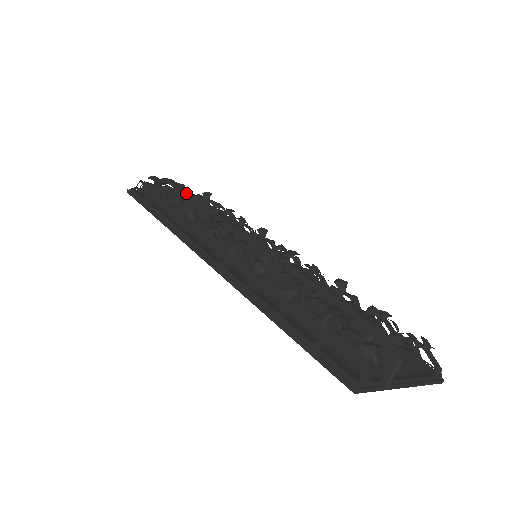
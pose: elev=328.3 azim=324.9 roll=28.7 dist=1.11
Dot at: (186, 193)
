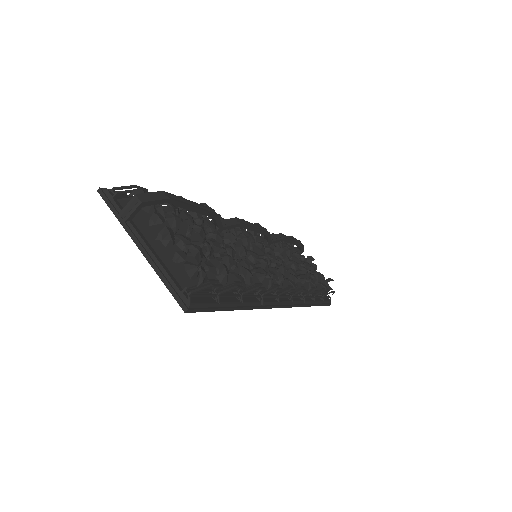
Dot at: (286, 236)
